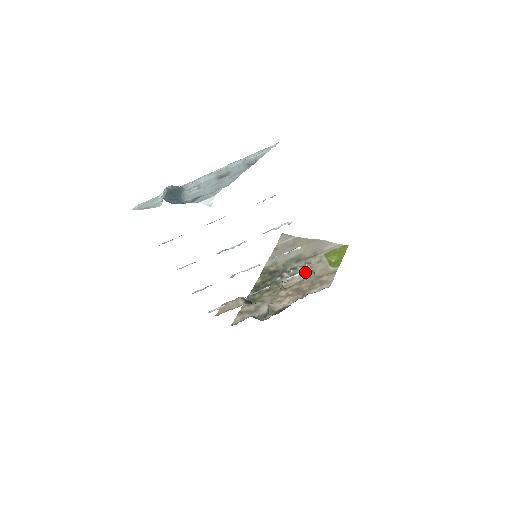
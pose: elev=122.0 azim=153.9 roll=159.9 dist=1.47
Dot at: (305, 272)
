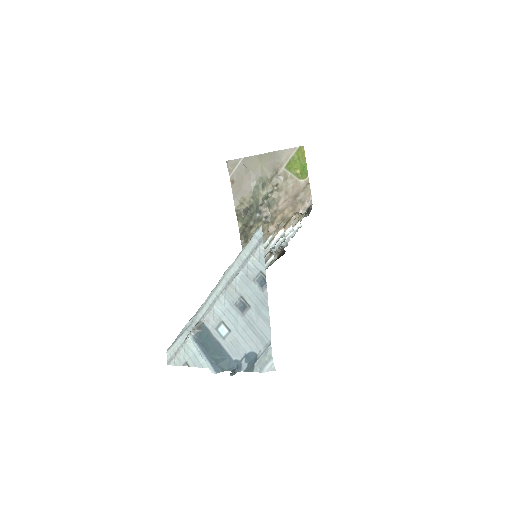
Dot at: (292, 218)
